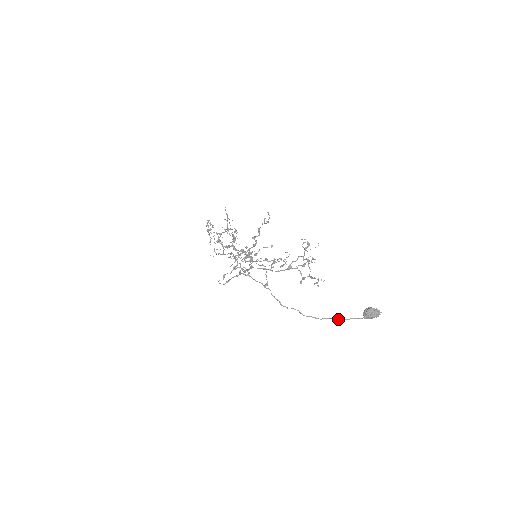
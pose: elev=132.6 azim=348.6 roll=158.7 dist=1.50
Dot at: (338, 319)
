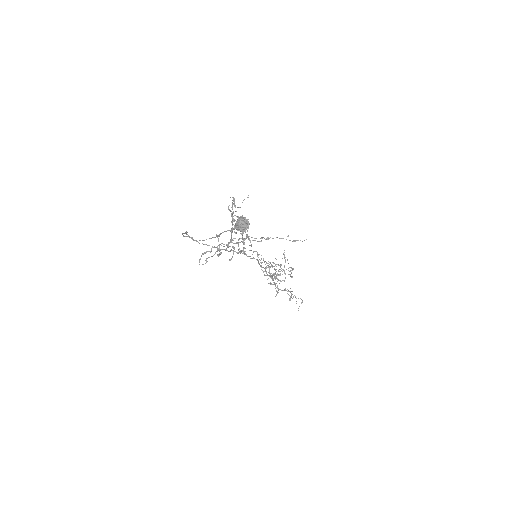
Dot at: (217, 236)
